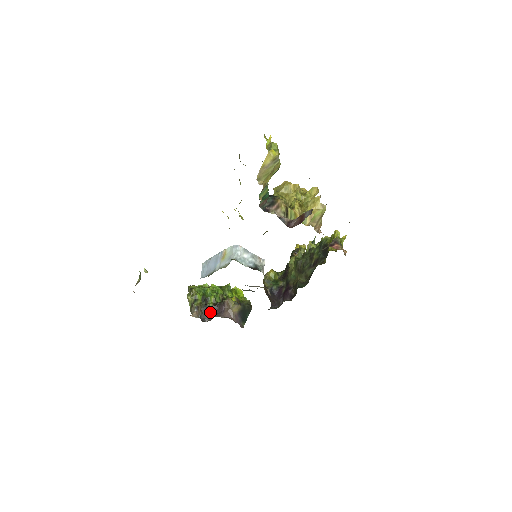
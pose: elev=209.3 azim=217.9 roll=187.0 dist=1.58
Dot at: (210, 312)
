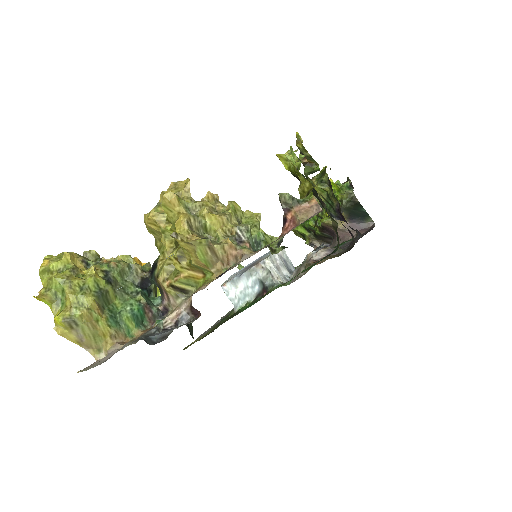
Dot at: (326, 237)
